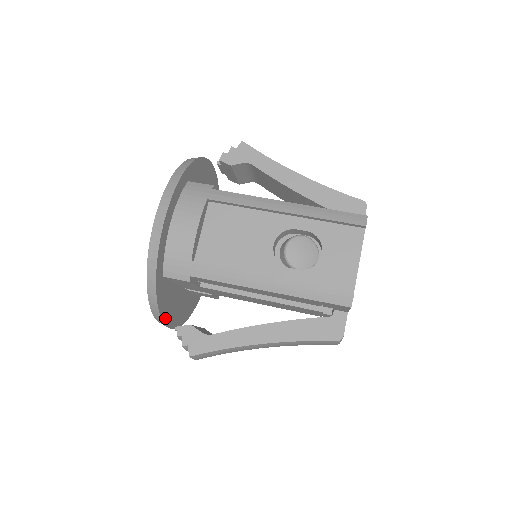
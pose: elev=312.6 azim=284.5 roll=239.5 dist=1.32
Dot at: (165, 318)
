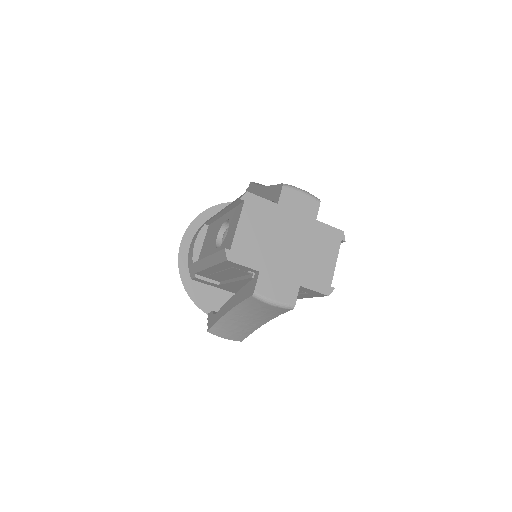
Dot at: (207, 310)
